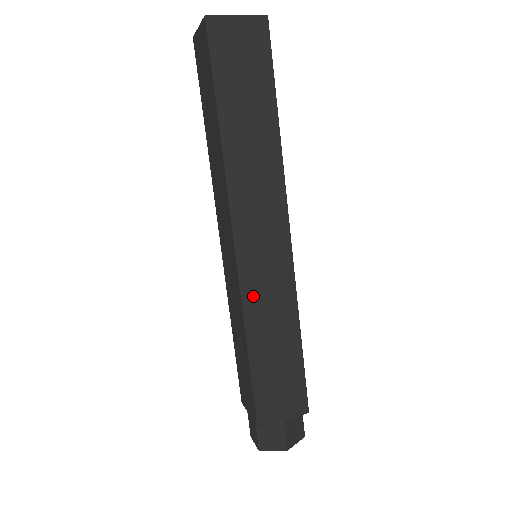
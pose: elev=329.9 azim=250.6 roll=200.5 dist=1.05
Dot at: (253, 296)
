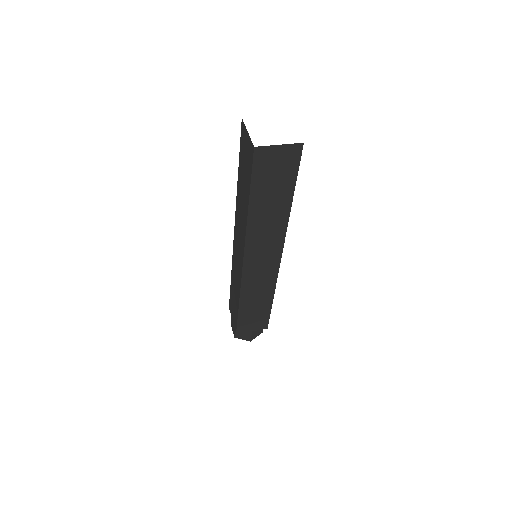
Dot at: (248, 286)
